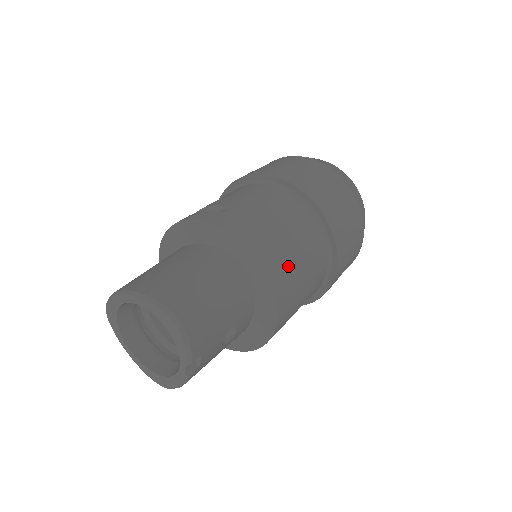
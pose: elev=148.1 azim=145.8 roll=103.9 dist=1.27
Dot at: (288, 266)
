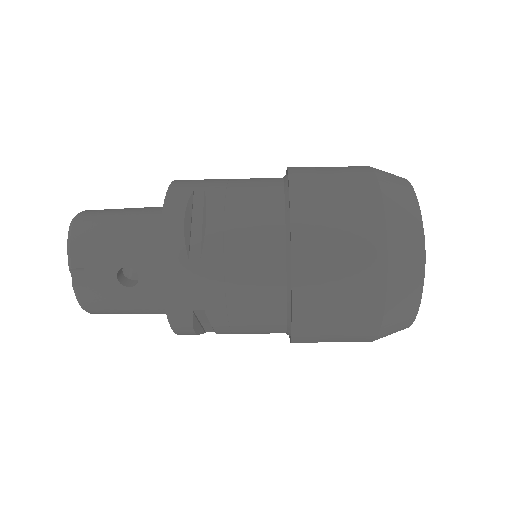
Dot at: (204, 228)
